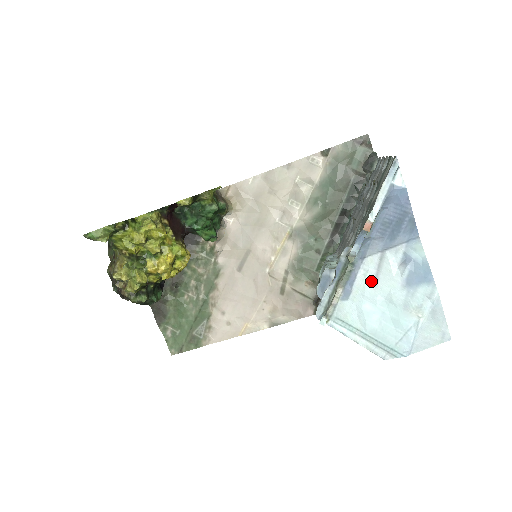
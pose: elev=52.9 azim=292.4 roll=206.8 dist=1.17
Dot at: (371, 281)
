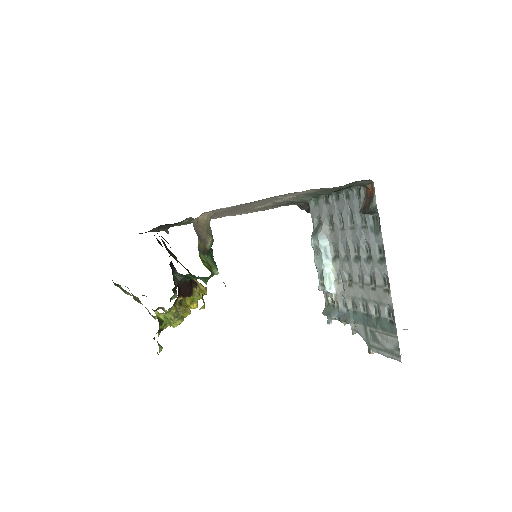
Dot at: occluded
